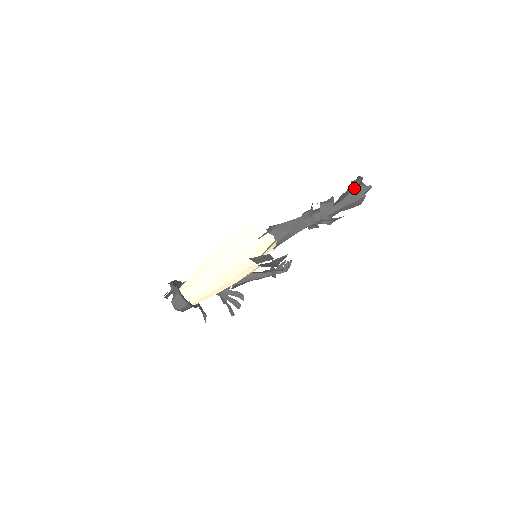
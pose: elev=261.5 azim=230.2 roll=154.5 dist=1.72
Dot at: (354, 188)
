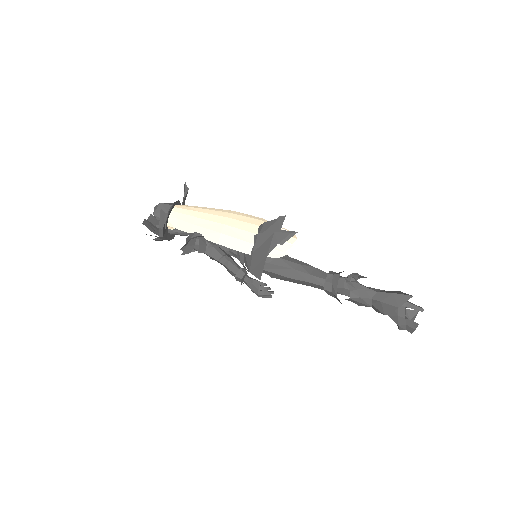
Dot at: occluded
